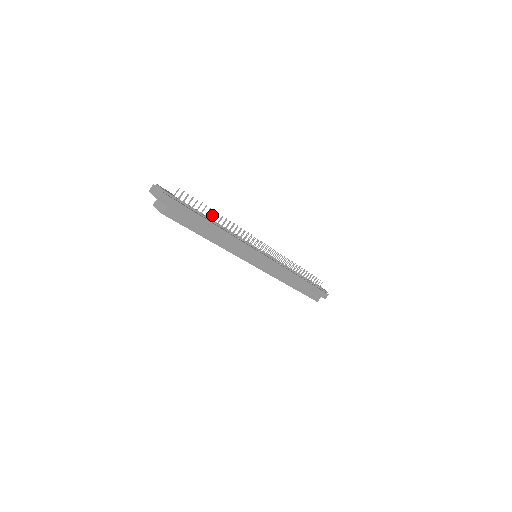
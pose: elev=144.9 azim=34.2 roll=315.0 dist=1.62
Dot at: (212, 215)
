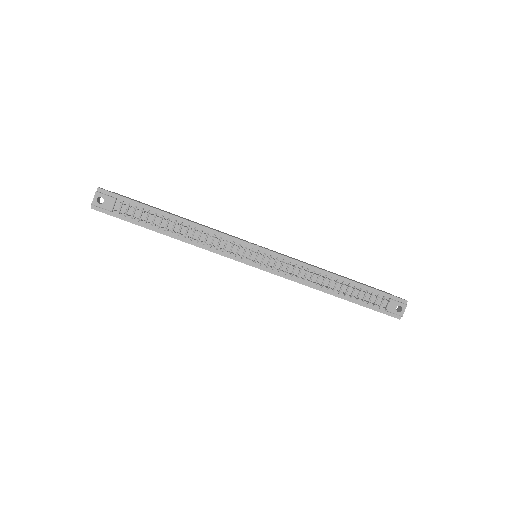
Dot at: (162, 227)
